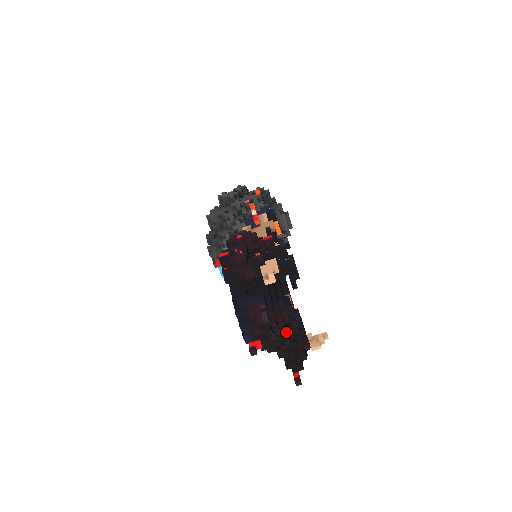
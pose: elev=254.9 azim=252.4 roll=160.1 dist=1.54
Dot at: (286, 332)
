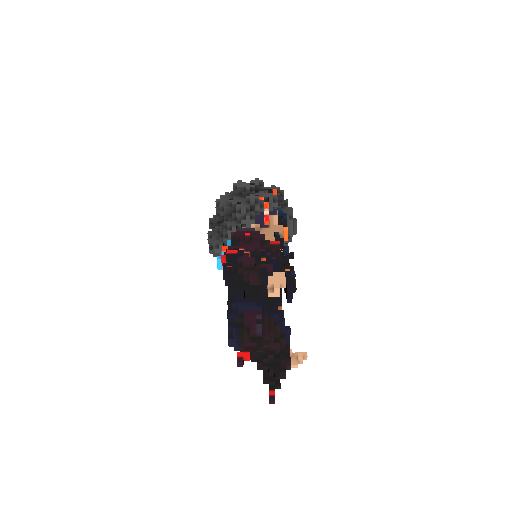
Dot at: (273, 347)
